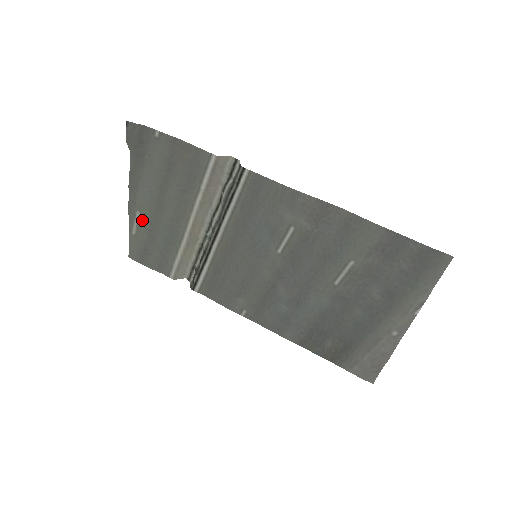
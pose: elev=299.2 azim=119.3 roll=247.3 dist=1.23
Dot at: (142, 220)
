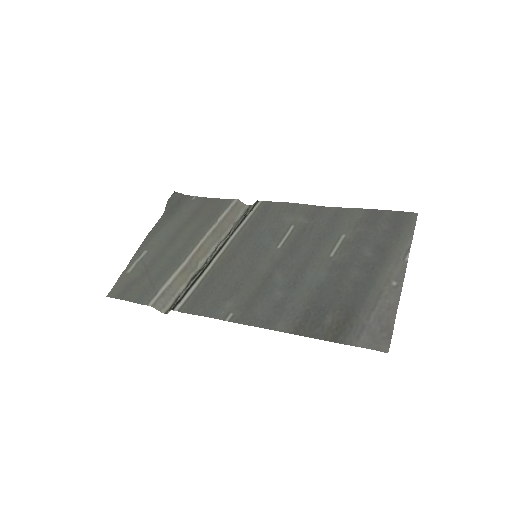
Dot at: (146, 258)
